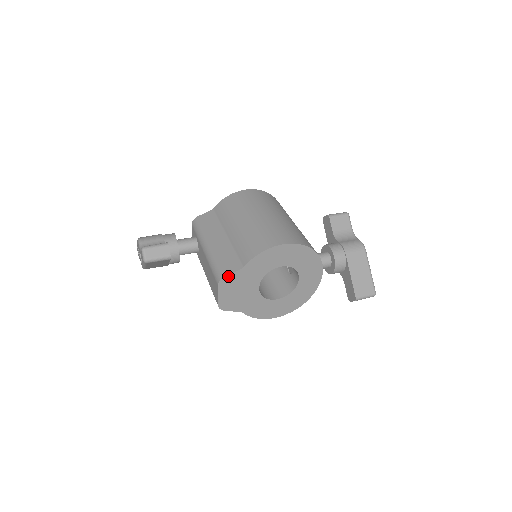
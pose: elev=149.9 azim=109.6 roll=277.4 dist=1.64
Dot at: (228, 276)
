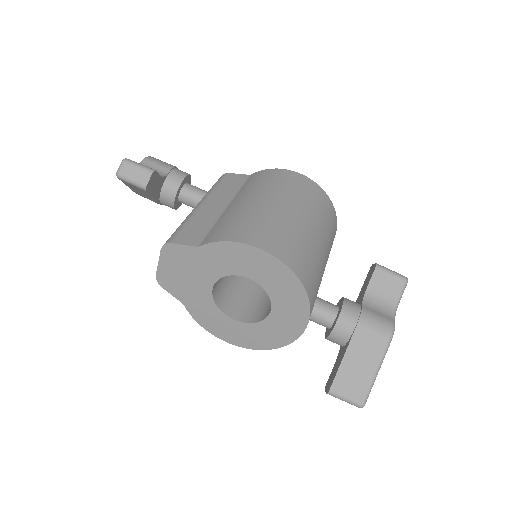
Dot at: (176, 245)
